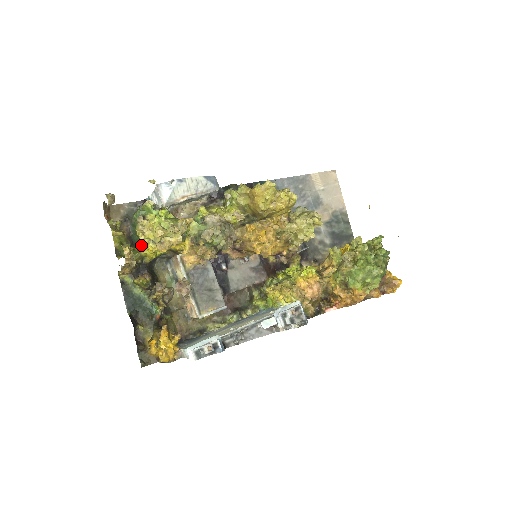
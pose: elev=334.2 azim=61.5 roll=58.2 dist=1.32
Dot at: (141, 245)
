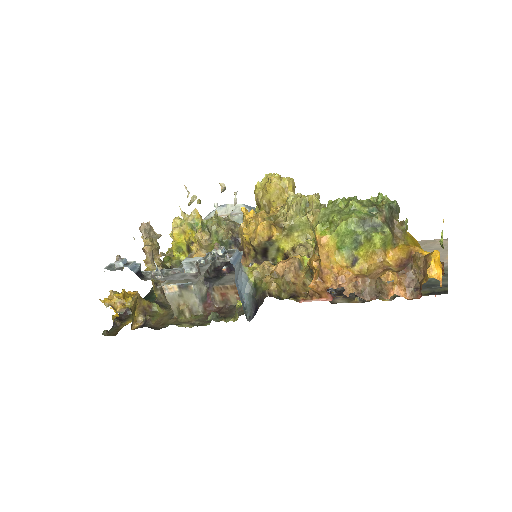
Dot at: occluded
